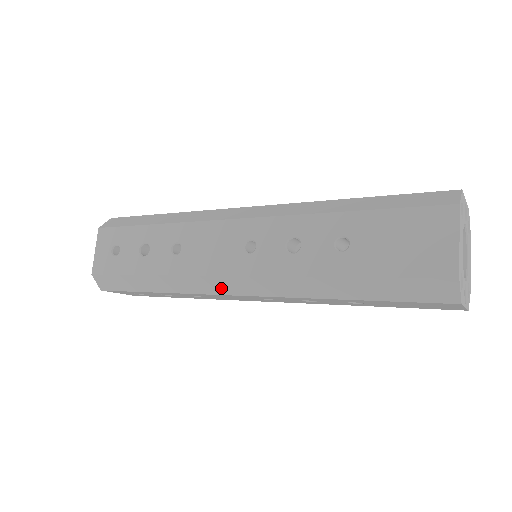
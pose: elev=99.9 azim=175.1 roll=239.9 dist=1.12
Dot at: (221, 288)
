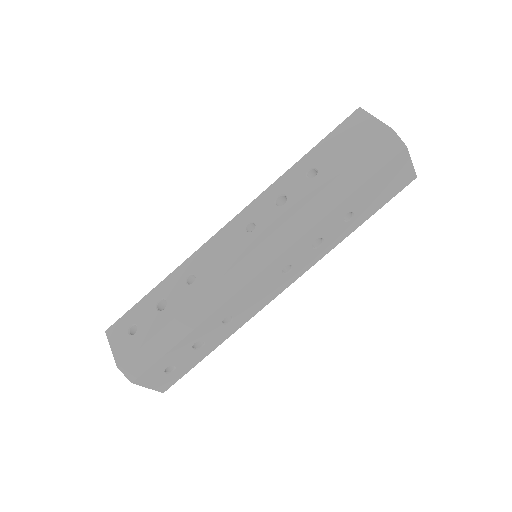
Dot at: (246, 274)
